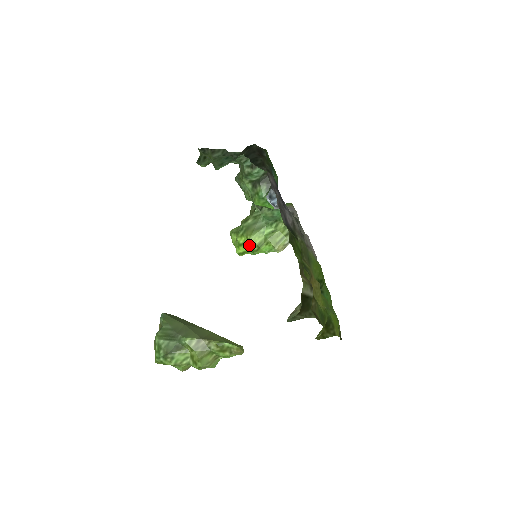
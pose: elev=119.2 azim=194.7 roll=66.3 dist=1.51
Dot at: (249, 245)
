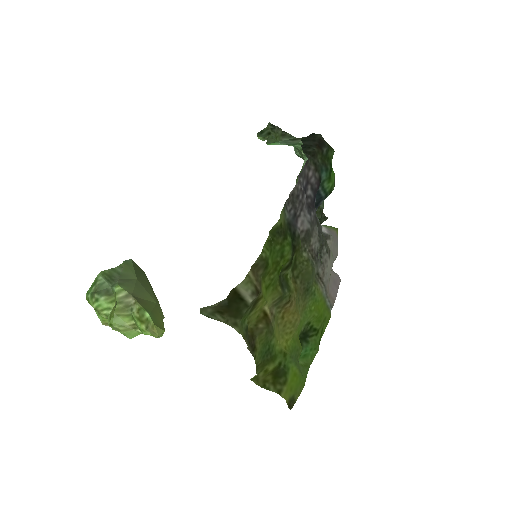
Dot at: occluded
